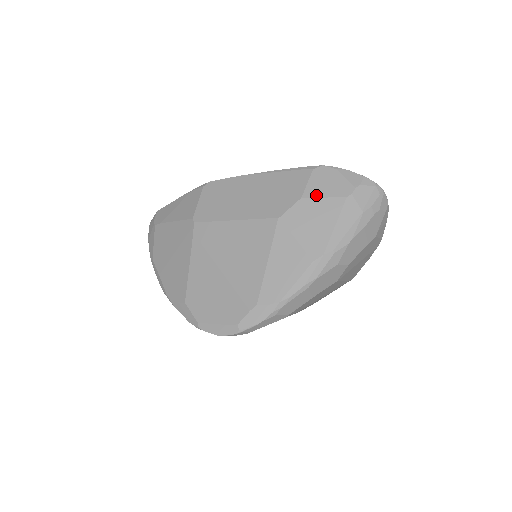
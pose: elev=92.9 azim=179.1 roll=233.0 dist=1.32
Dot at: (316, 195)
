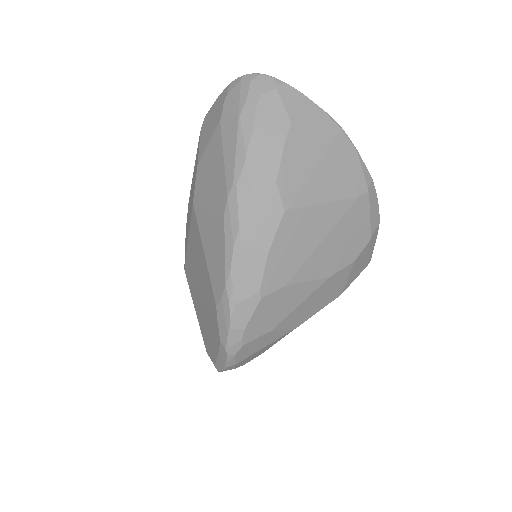
Dot at: (204, 149)
